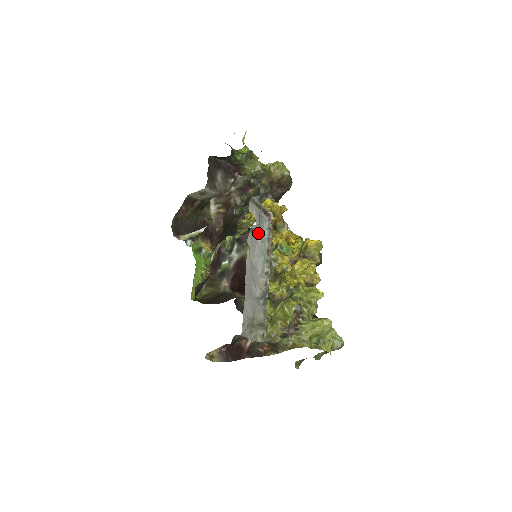
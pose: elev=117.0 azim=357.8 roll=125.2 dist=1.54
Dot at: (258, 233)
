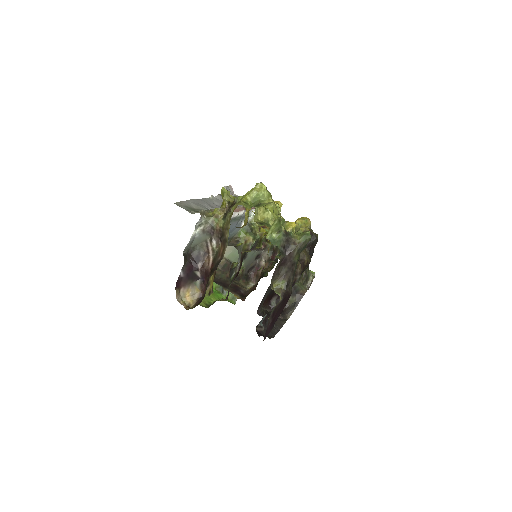
Dot at: occluded
